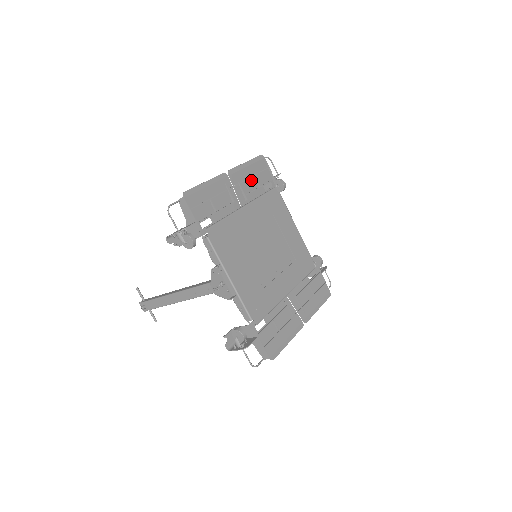
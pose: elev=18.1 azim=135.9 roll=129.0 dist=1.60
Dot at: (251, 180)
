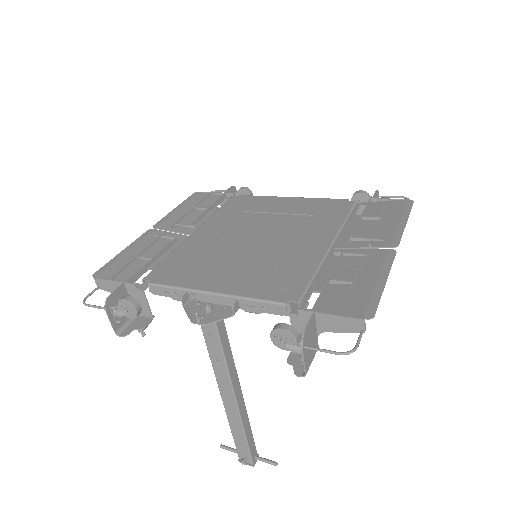
Dot at: (193, 213)
